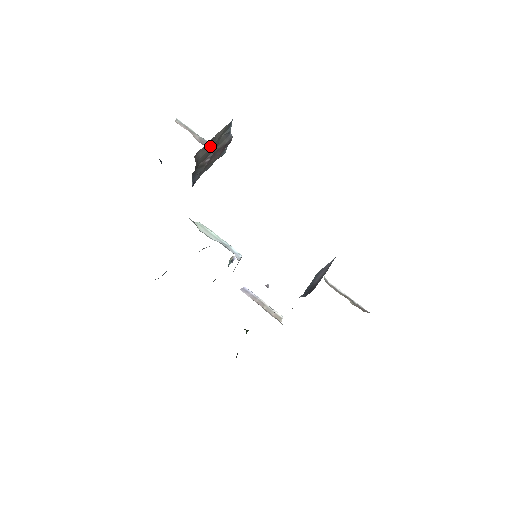
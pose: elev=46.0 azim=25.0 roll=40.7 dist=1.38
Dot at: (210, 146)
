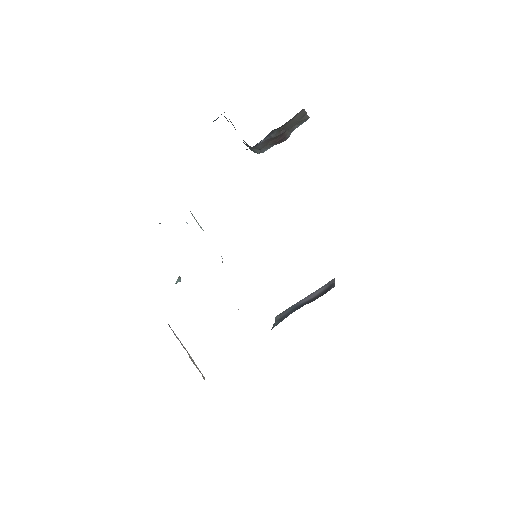
Dot at: (298, 119)
